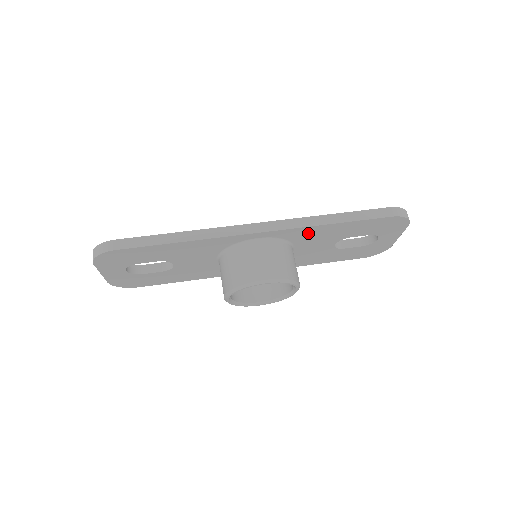
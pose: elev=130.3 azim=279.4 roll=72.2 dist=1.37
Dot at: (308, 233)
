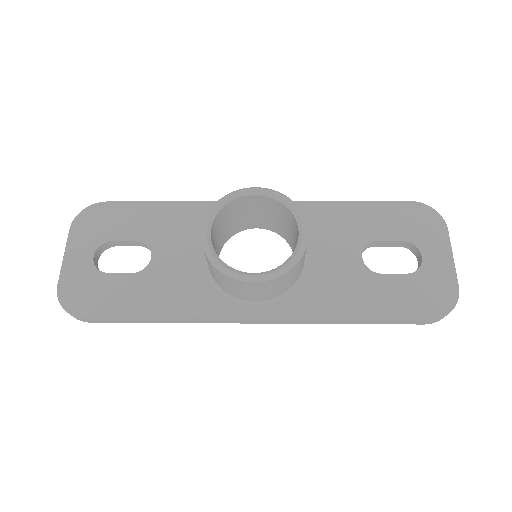
Dot at: (316, 217)
